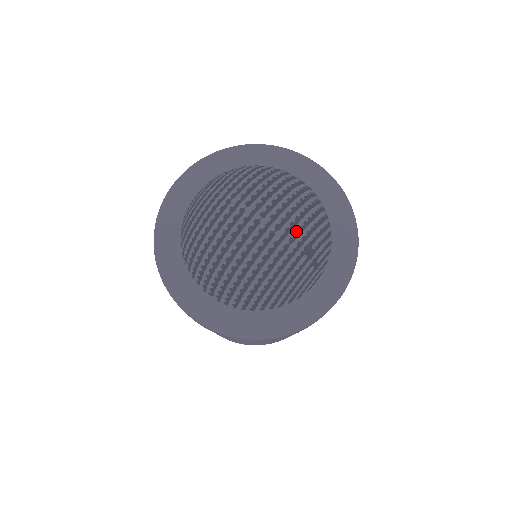
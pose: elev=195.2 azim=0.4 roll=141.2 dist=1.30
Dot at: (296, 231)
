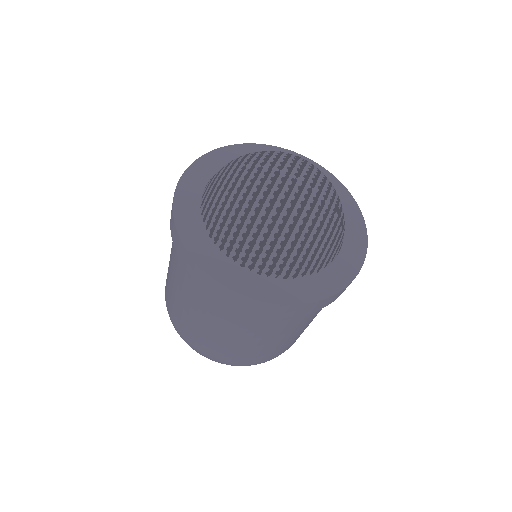
Dot at: (326, 190)
